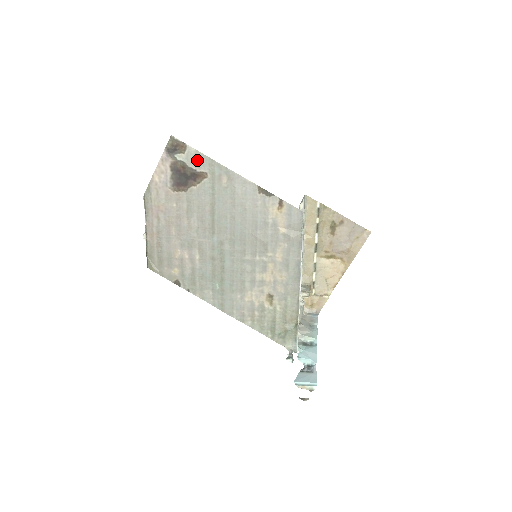
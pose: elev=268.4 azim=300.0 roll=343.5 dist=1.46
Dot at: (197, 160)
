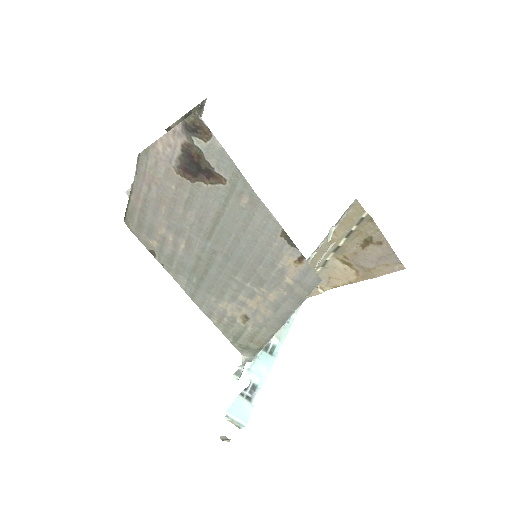
Dot at: (220, 159)
